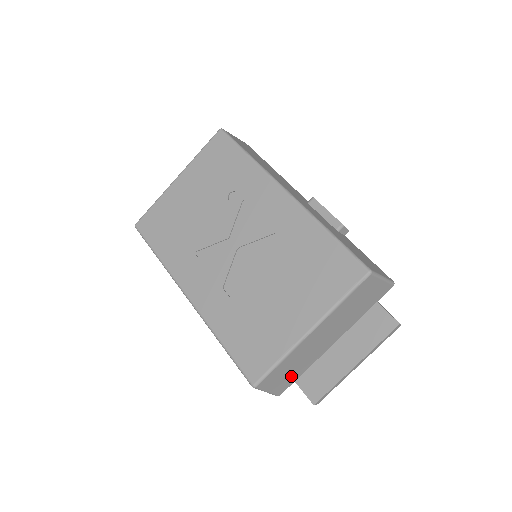
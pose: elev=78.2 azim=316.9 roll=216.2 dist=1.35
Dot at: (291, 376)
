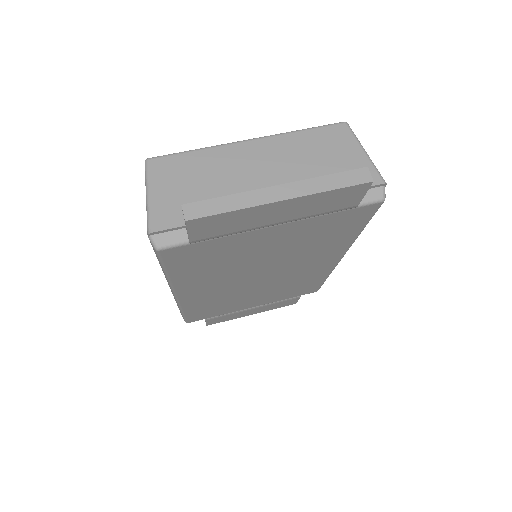
Dot at: occluded
